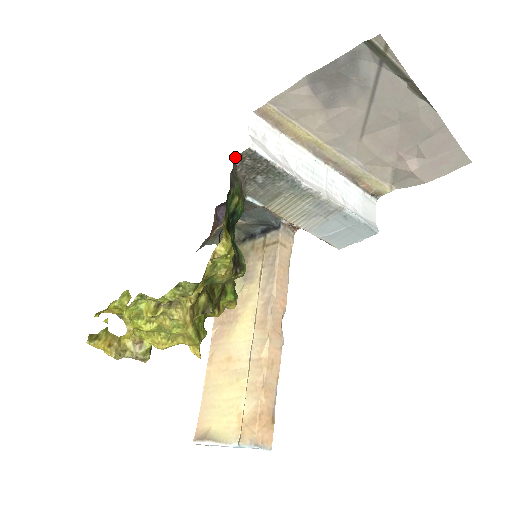
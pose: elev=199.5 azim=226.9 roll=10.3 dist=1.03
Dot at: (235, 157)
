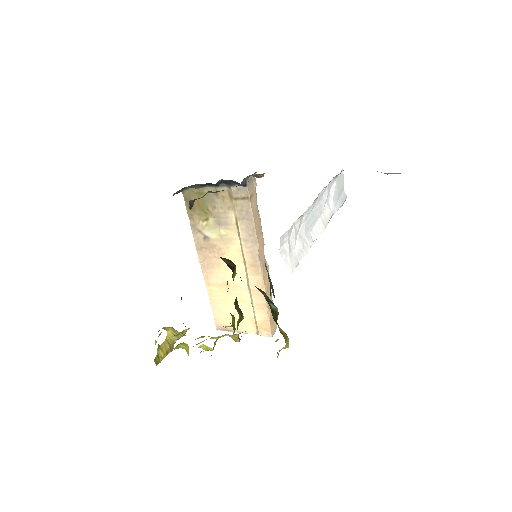
Dot at: occluded
